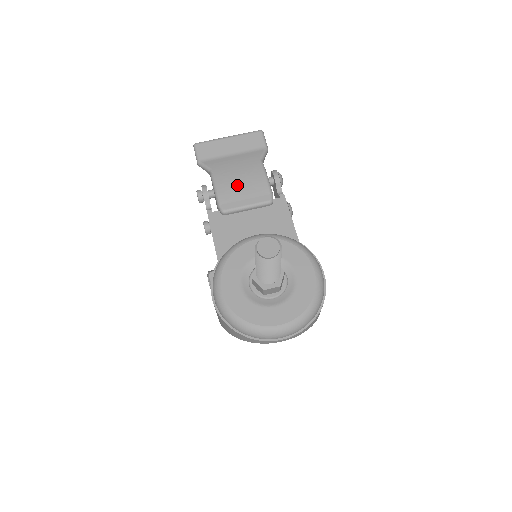
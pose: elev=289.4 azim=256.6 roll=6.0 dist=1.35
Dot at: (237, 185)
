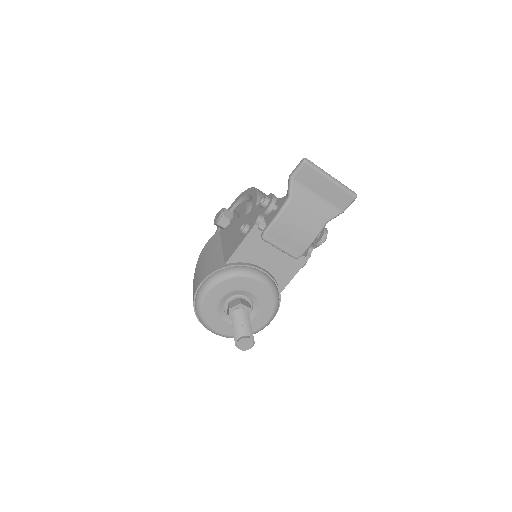
Dot at: (291, 230)
